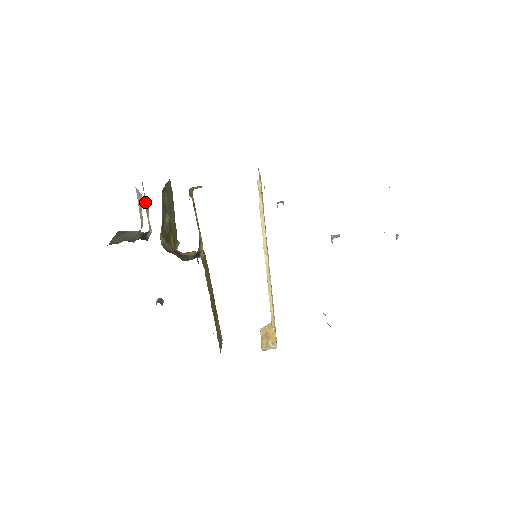
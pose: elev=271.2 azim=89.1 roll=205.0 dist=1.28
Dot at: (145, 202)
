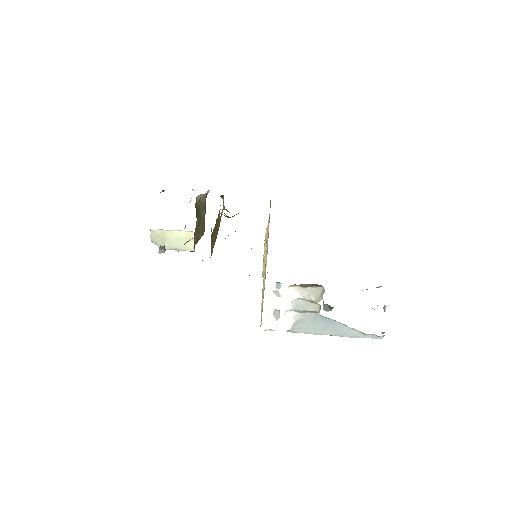
Dot at: occluded
